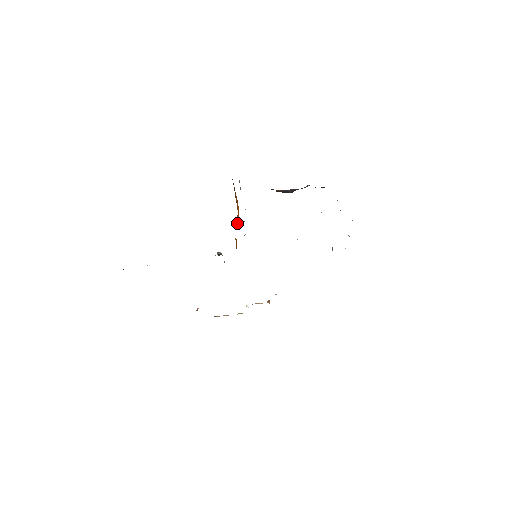
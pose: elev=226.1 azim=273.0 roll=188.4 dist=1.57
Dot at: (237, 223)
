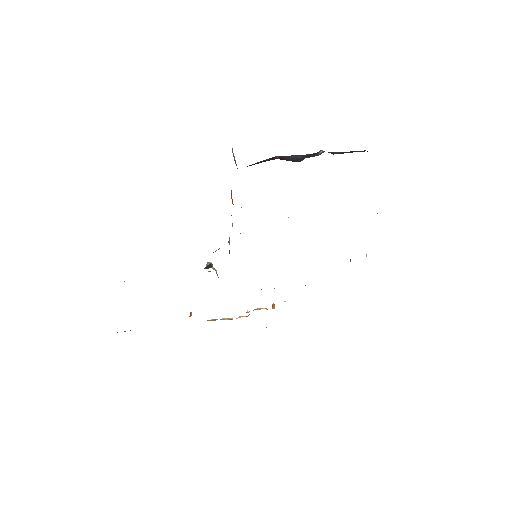
Dot at: (231, 215)
